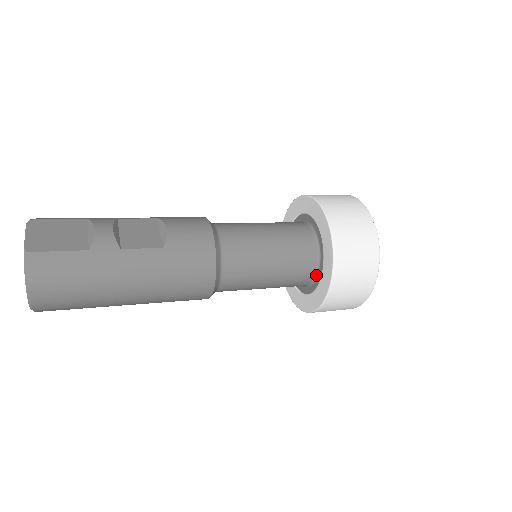
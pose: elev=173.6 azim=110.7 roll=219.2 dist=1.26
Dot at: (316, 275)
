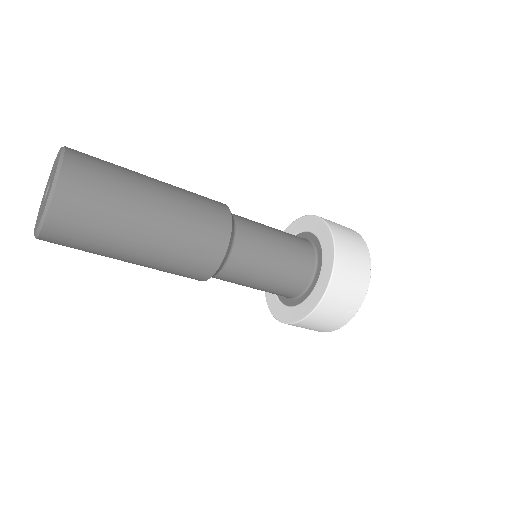
Dot at: (316, 260)
